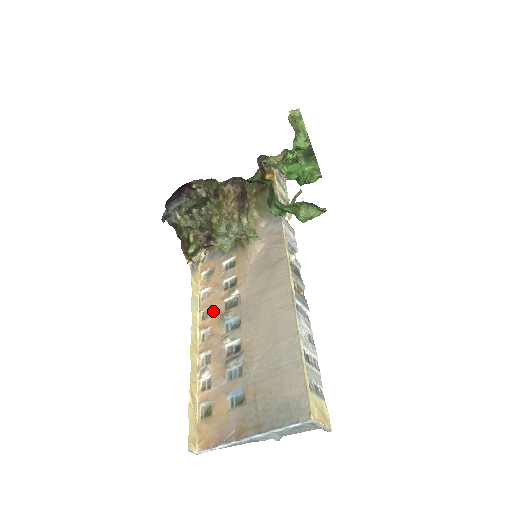
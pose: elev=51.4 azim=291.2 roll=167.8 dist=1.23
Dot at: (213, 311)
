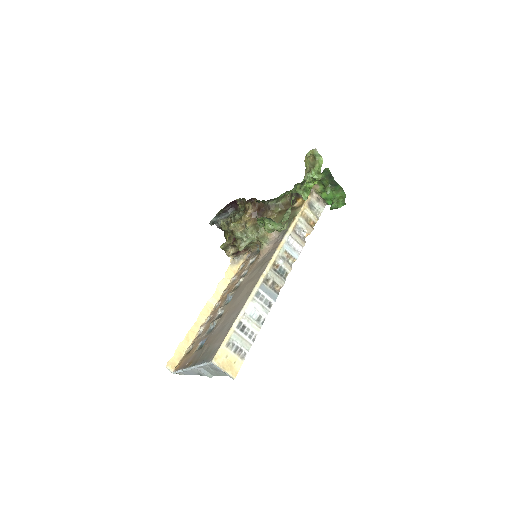
Dot at: (228, 291)
